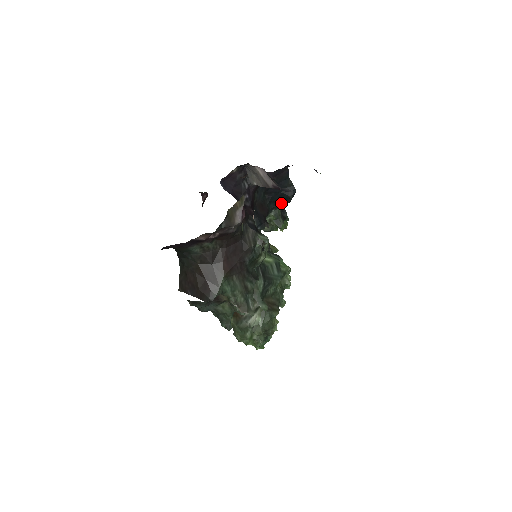
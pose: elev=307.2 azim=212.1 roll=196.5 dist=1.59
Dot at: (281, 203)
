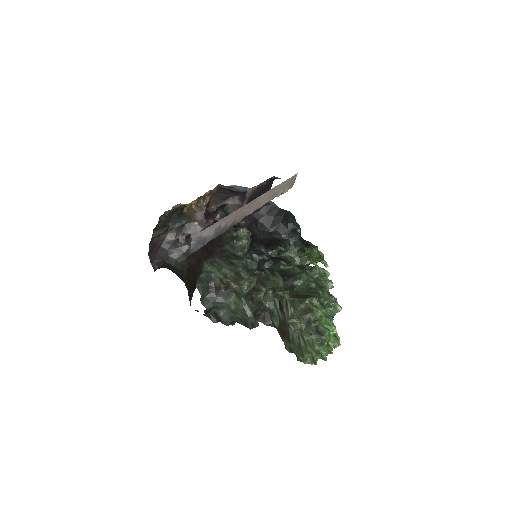
Dot at: (295, 235)
